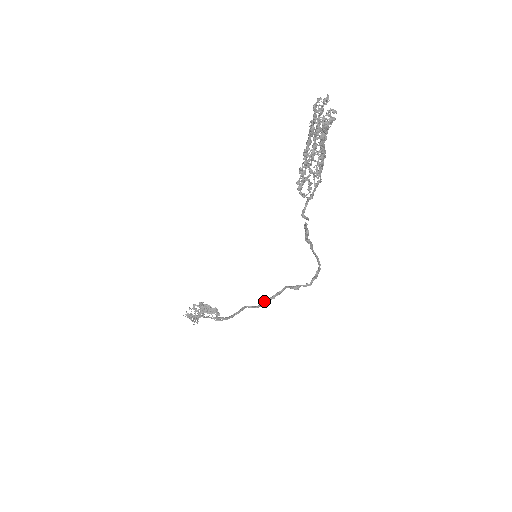
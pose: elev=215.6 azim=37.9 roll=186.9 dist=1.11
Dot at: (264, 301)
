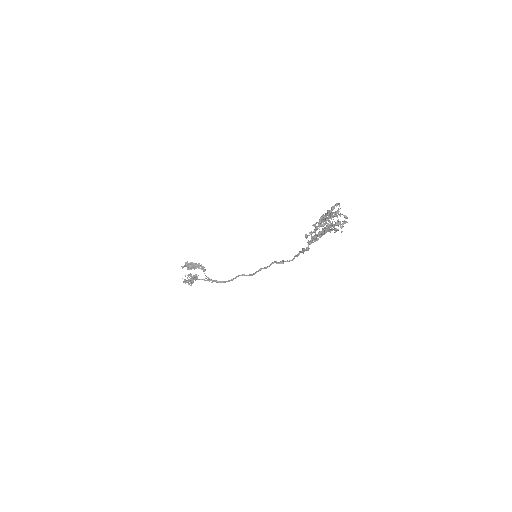
Dot at: (256, 272)
